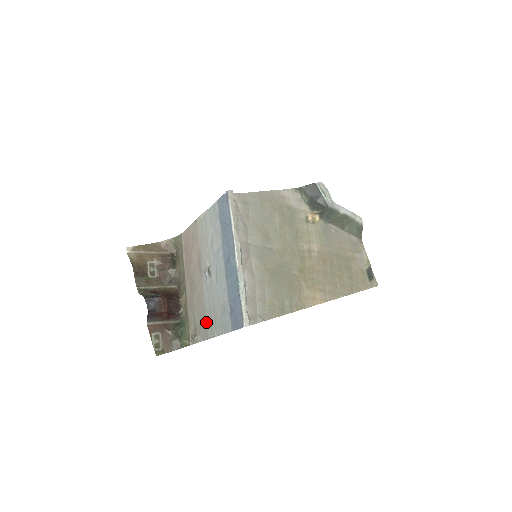
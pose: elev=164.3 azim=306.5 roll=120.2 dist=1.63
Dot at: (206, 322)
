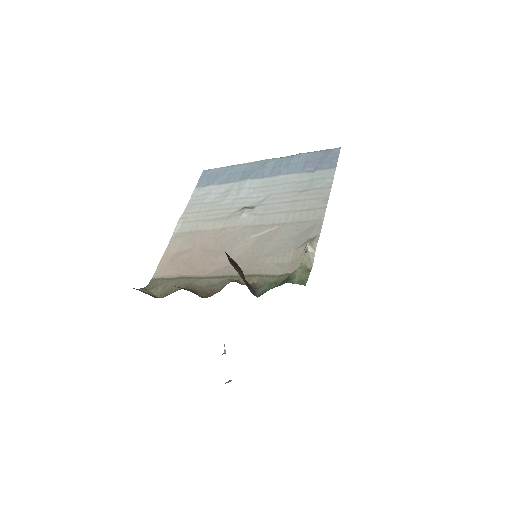
Dot at: (300, 221)
